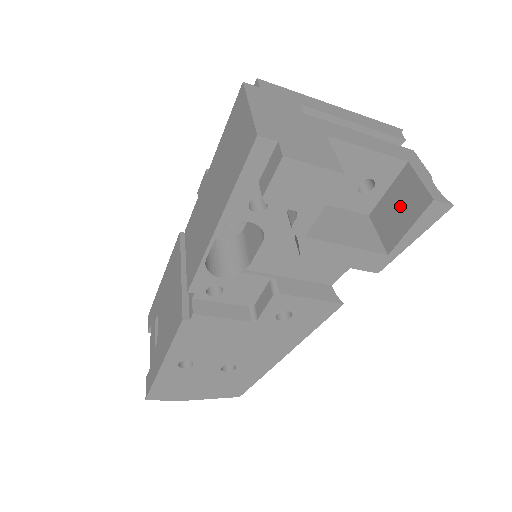
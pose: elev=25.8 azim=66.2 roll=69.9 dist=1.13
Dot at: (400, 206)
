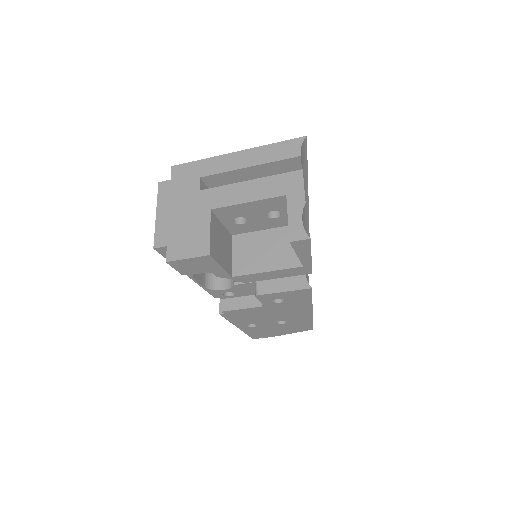
Dot at: occluded
